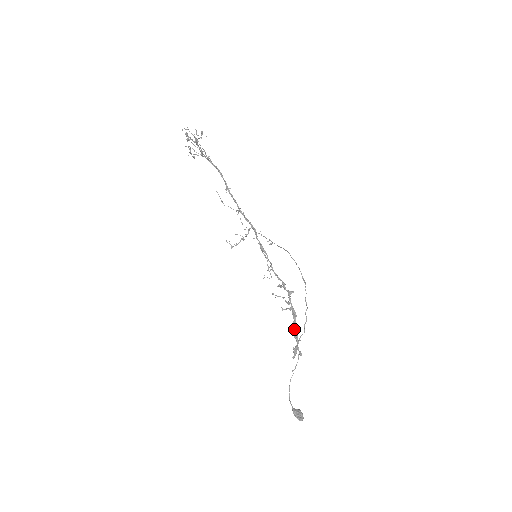
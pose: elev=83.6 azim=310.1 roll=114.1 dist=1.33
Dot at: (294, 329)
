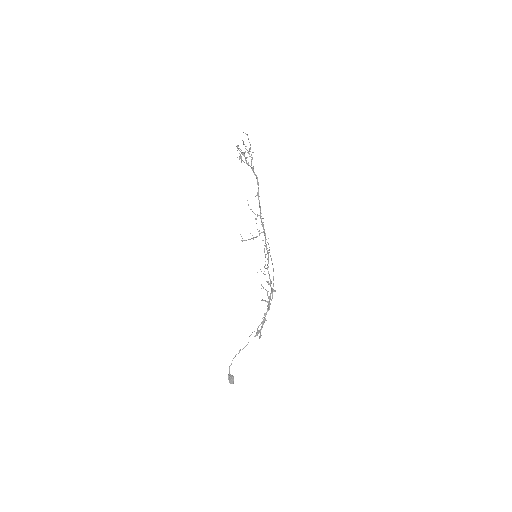
Dot at: (264, 317)
